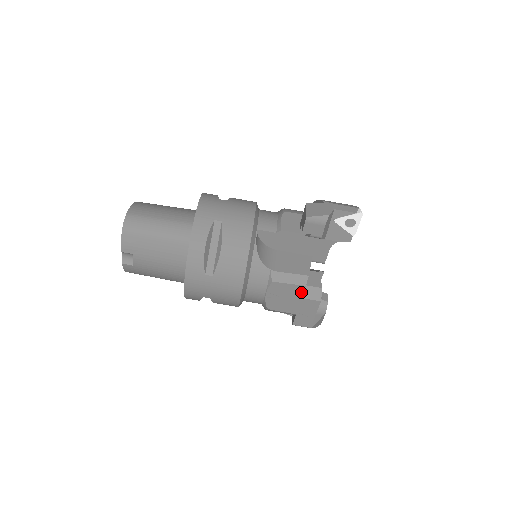
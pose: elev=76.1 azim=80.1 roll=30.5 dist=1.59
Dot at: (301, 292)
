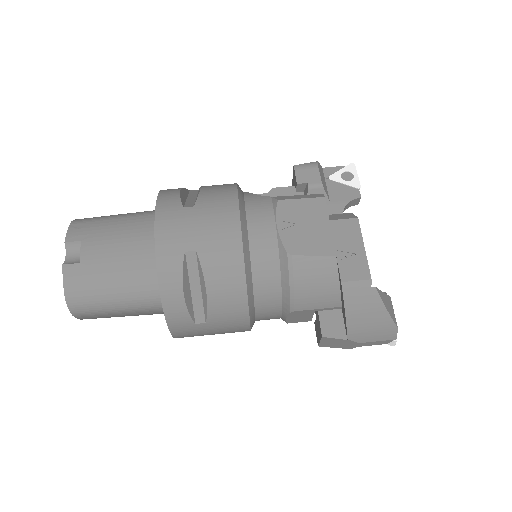
Dot at: (324, 210)
